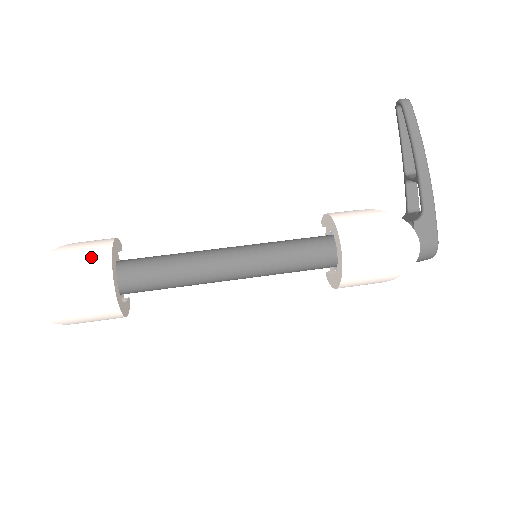
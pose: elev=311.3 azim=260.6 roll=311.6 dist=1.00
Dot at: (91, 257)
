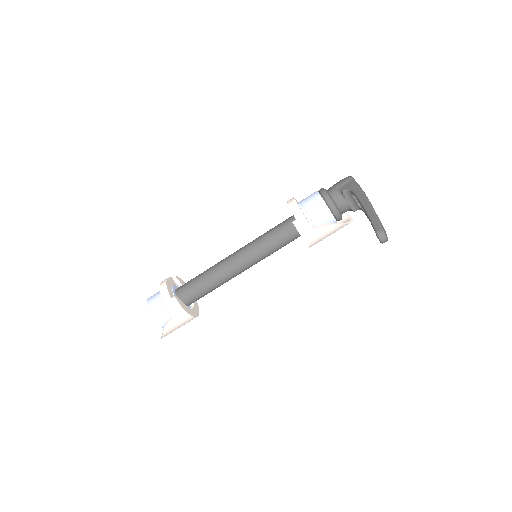
Dot at: occluded
